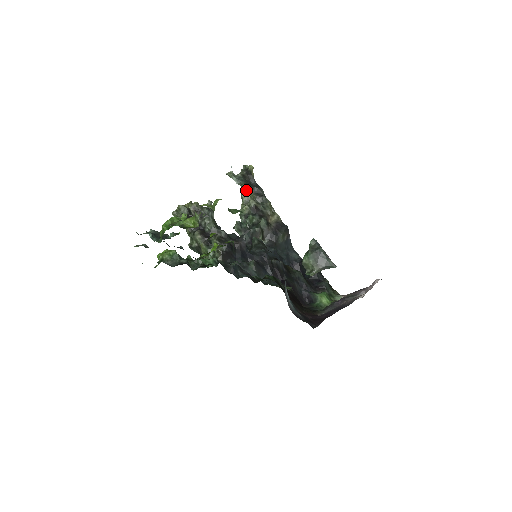
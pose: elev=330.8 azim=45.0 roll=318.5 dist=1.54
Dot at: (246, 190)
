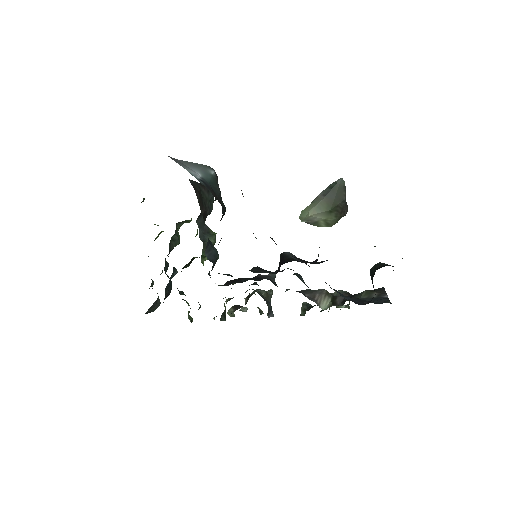
Dot at: occluded
